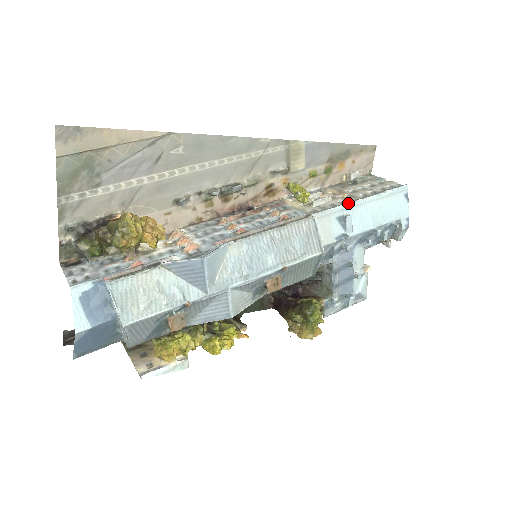
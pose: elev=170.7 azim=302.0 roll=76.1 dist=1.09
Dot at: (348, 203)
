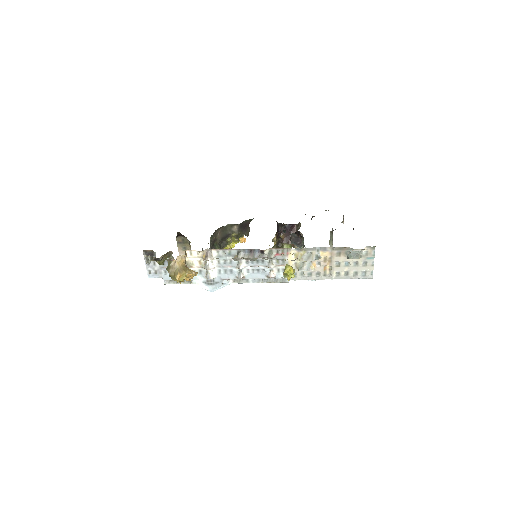
Dot at: occluded
